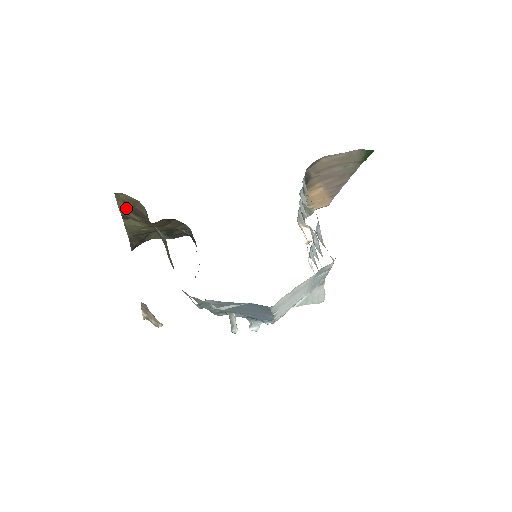
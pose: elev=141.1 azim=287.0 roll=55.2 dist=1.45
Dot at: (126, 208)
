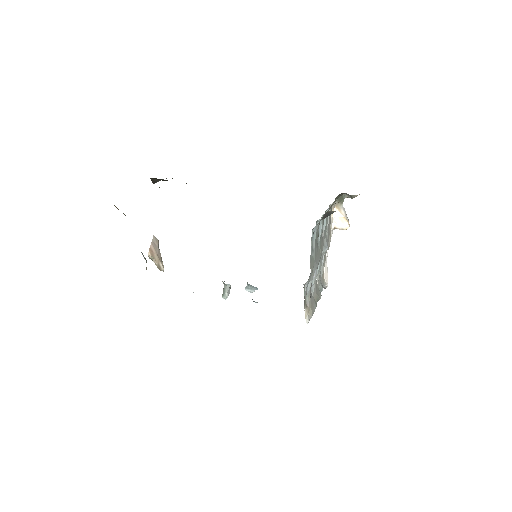
Dot at: occluded
